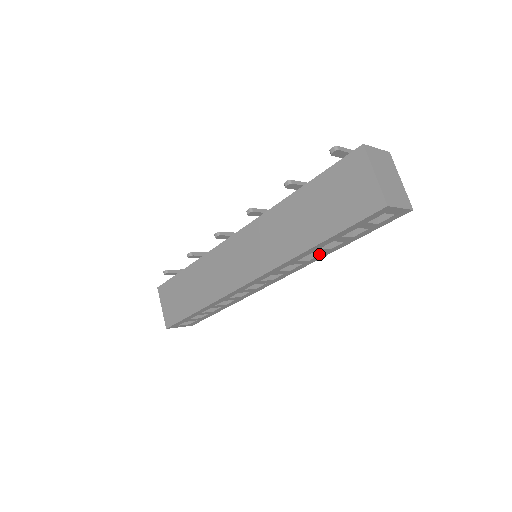
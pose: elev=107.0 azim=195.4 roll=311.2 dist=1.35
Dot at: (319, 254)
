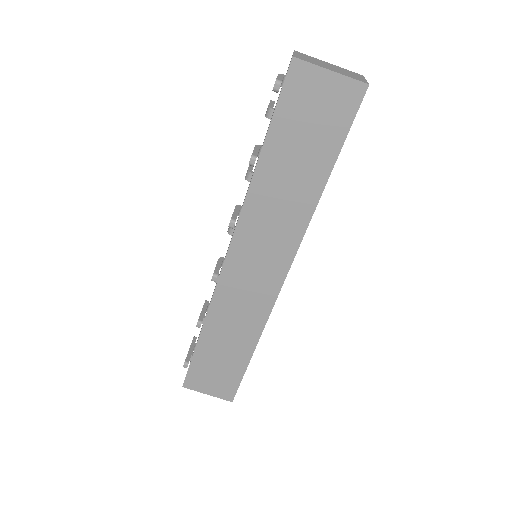
Dot at: occluded
